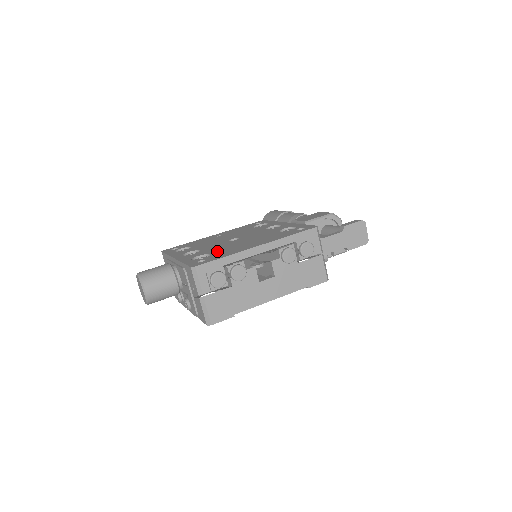
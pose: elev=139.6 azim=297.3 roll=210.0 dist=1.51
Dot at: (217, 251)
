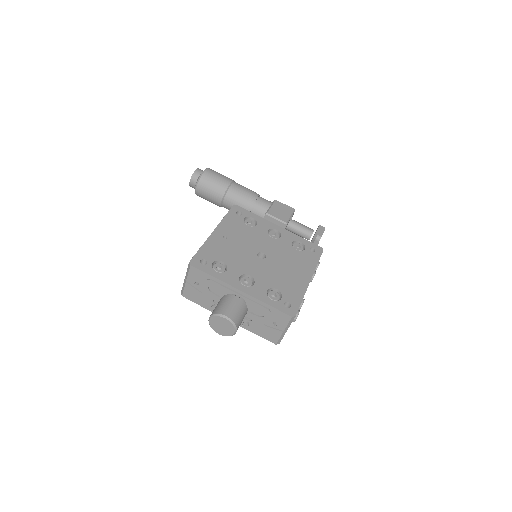
Dot at: (279, 284)
